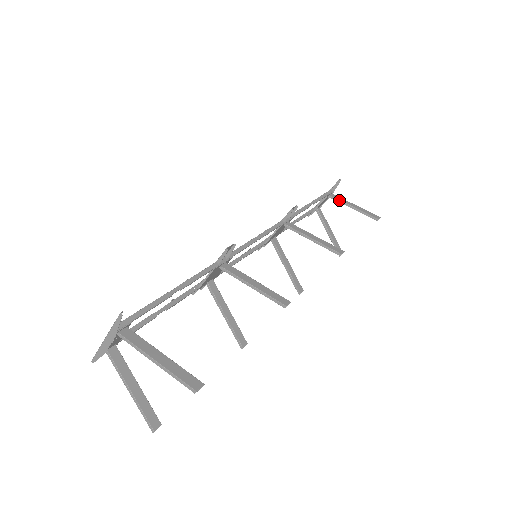
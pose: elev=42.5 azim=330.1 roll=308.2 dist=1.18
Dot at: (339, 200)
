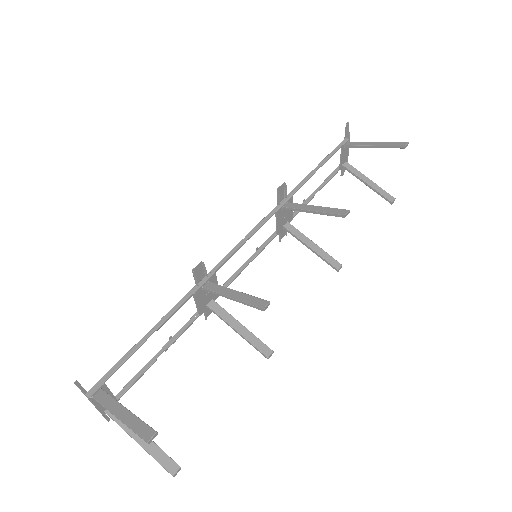
Dot at: (356, 146)
